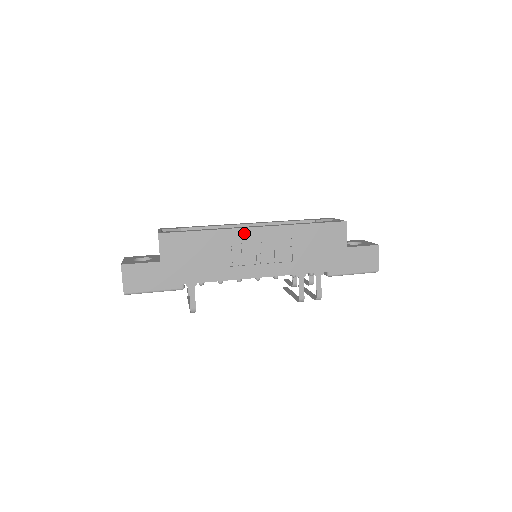
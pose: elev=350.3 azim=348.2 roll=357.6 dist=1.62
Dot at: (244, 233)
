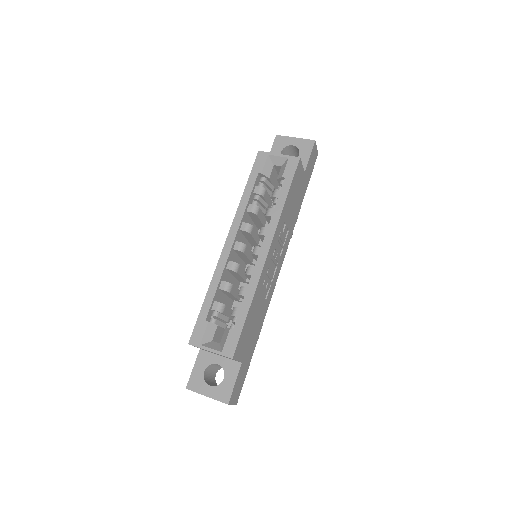
Dot at: (265, 267)
